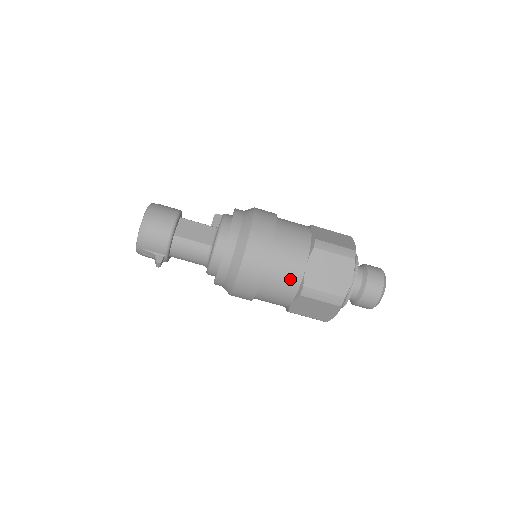
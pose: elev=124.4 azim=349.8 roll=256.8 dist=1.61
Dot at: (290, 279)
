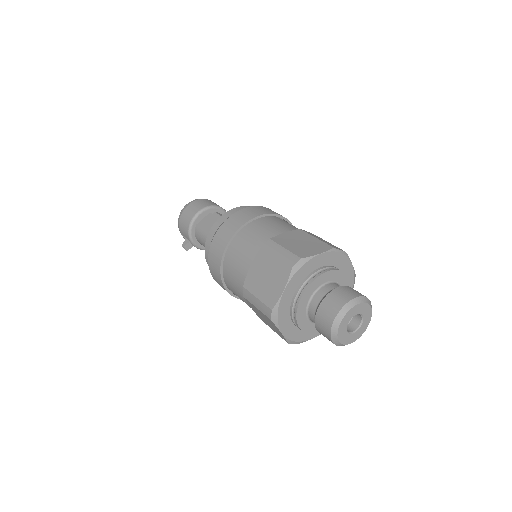
Dot at: (239, 277)
